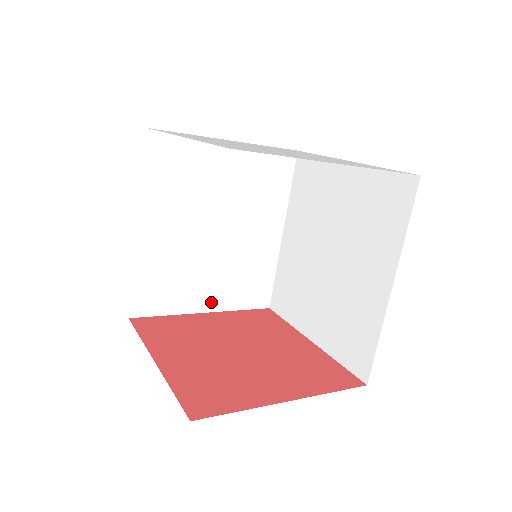
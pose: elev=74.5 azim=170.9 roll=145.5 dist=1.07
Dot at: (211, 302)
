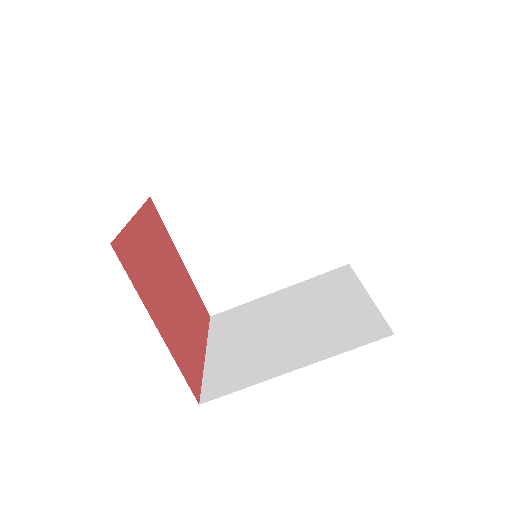
Dot at: (193, 260)
